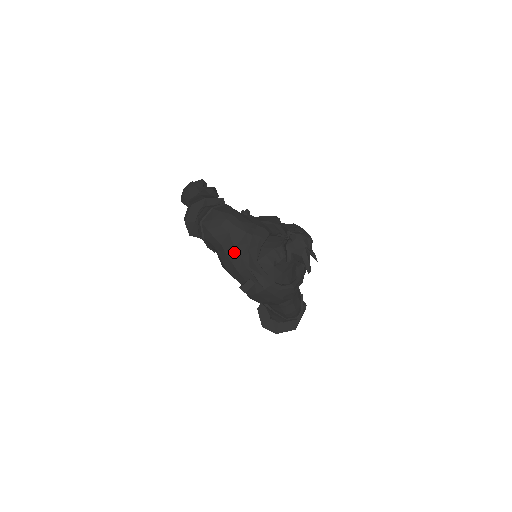
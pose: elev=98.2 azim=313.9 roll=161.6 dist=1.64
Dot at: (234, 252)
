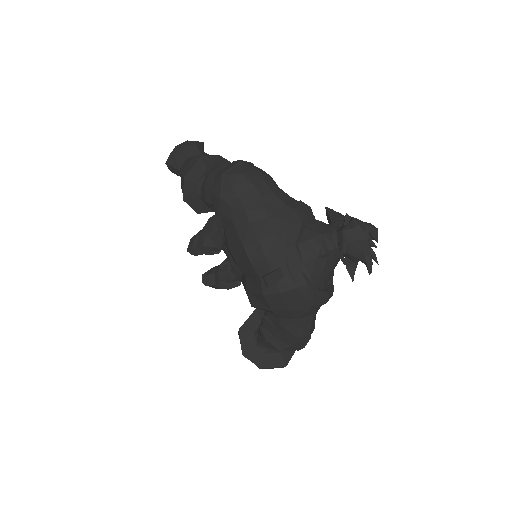
Dot at: (265, 225)
